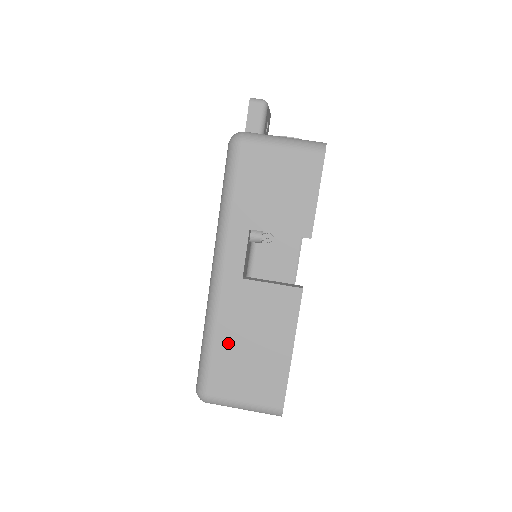
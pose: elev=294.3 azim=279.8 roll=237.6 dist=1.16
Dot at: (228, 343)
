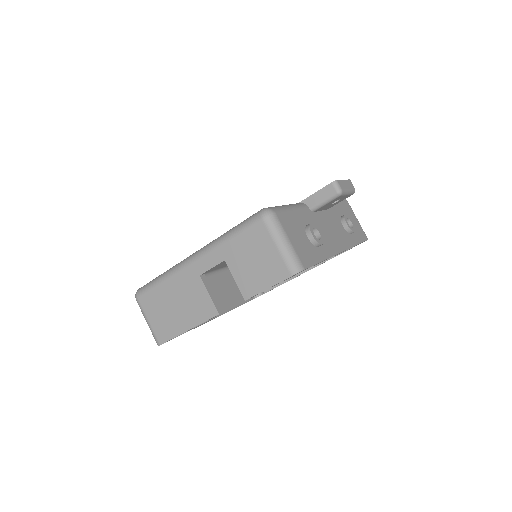
Dot at: (167, 291)
